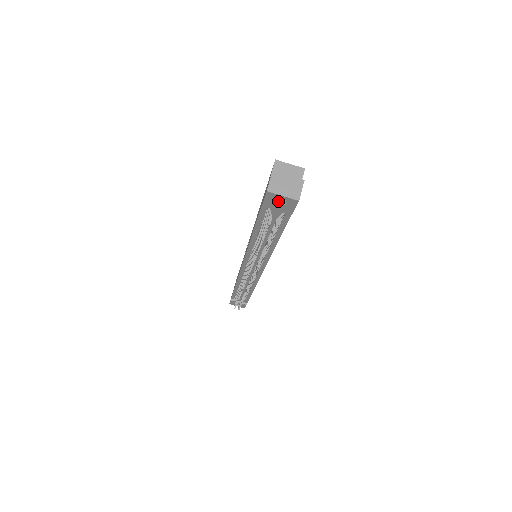
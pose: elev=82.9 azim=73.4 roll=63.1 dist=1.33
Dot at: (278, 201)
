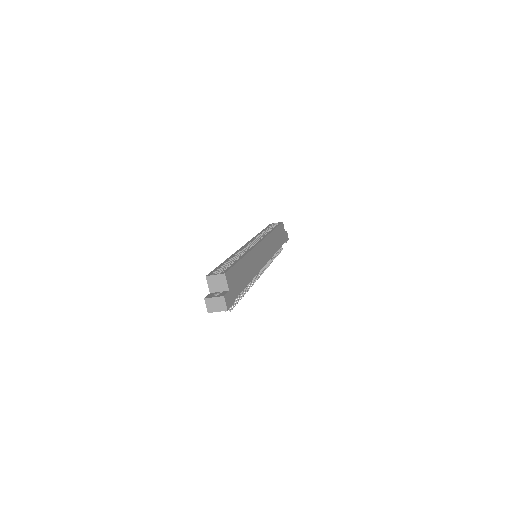
Dot at: occluded
